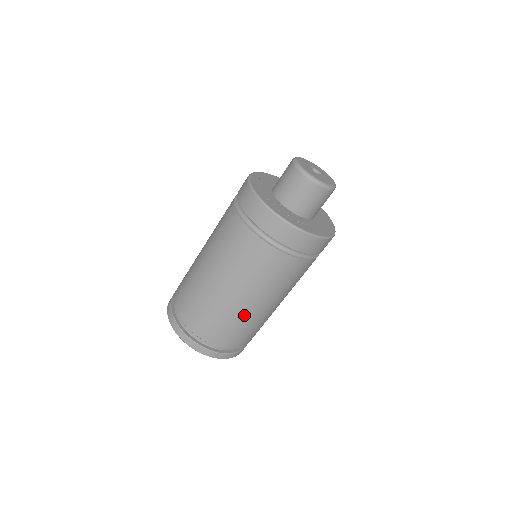
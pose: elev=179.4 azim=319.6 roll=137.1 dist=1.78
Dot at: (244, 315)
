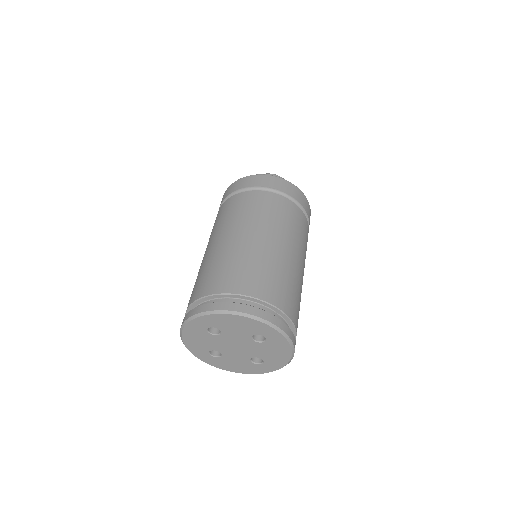
Dot at: (297, 276)
